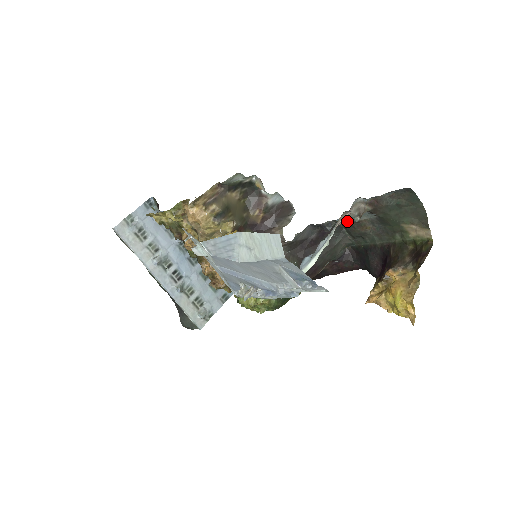
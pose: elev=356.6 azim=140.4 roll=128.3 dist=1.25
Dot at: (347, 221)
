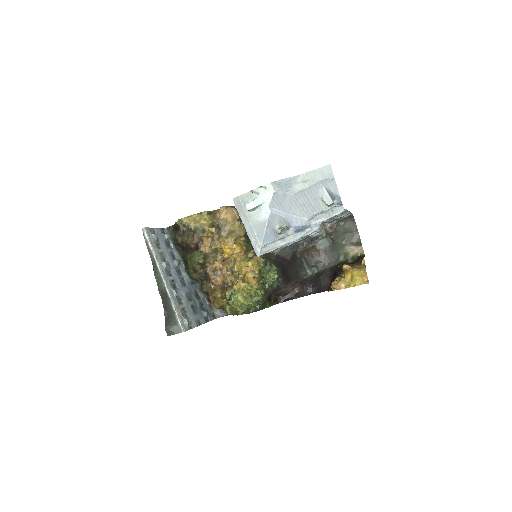
Dot at: (318, 237)
